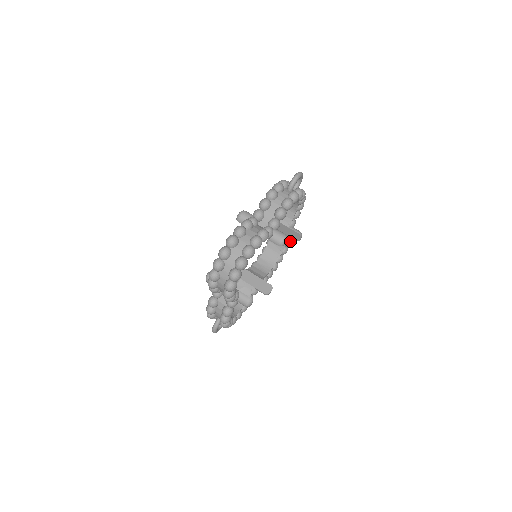
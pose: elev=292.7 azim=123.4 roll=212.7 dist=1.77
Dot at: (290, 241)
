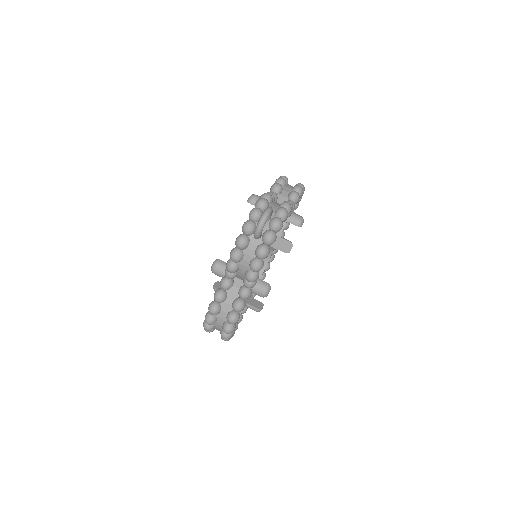
Dot at: occluded
